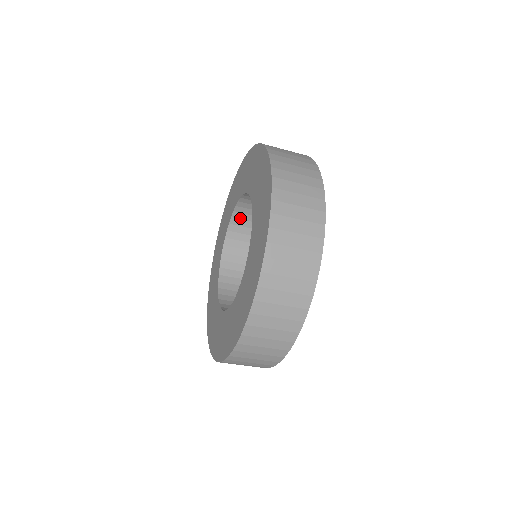
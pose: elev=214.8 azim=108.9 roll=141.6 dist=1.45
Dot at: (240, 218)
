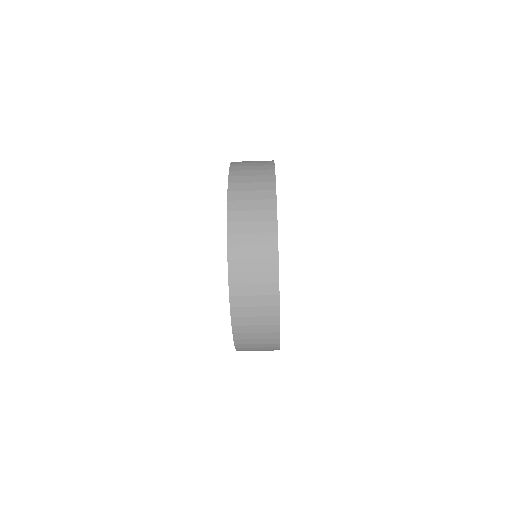
Dot at: occluded
